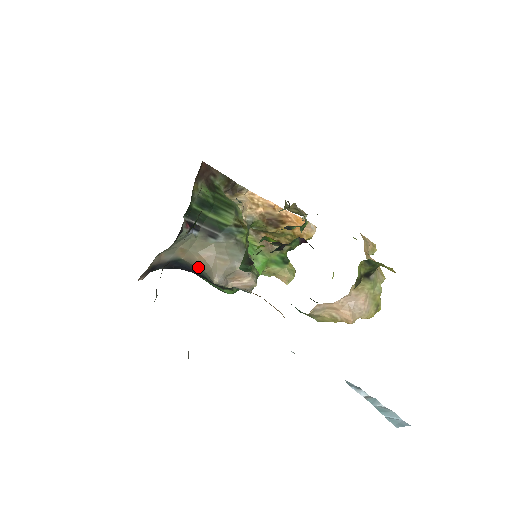
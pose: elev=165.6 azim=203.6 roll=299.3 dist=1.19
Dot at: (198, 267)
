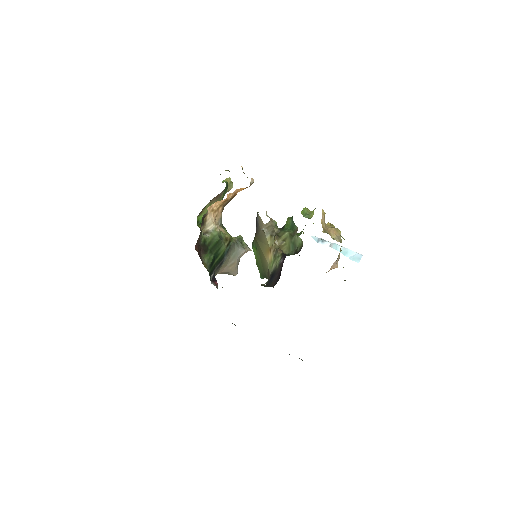
Dot at: occluded
